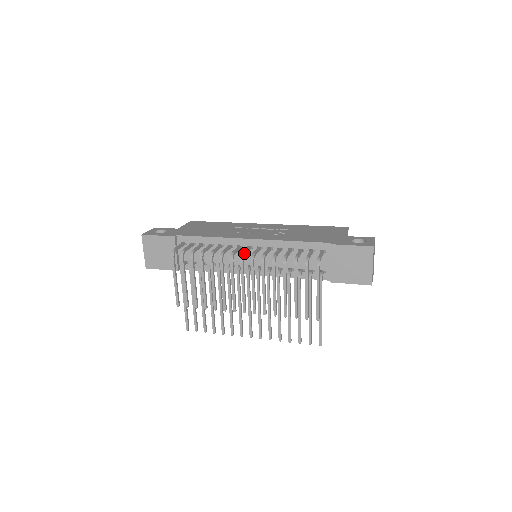
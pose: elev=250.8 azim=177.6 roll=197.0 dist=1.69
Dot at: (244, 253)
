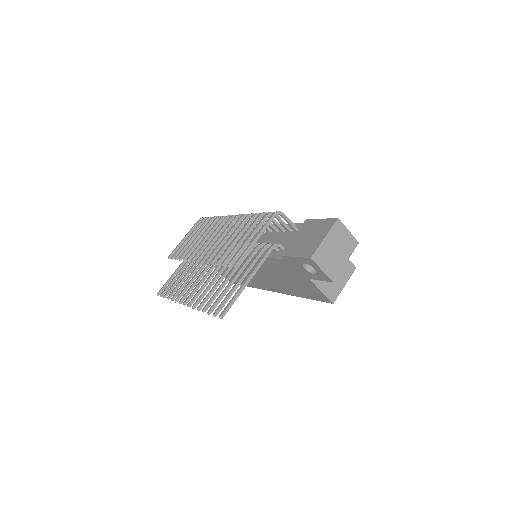
Dot at: occluded
